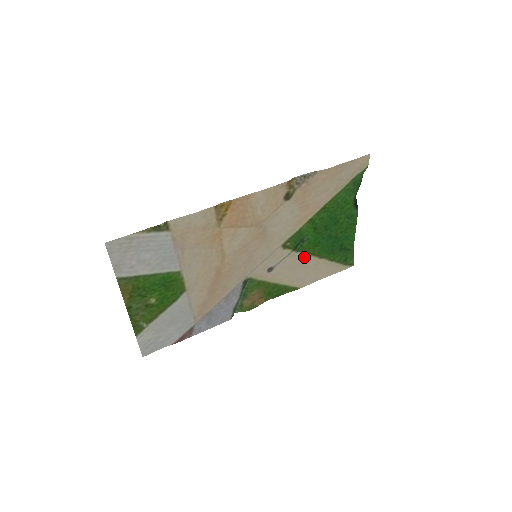
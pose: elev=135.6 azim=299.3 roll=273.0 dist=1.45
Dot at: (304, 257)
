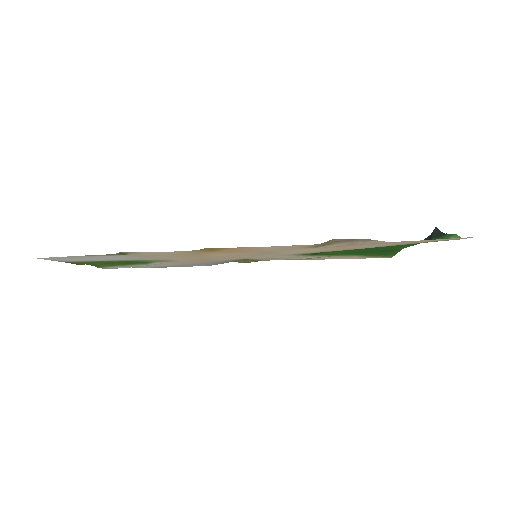
Dot at: (324, 256)
